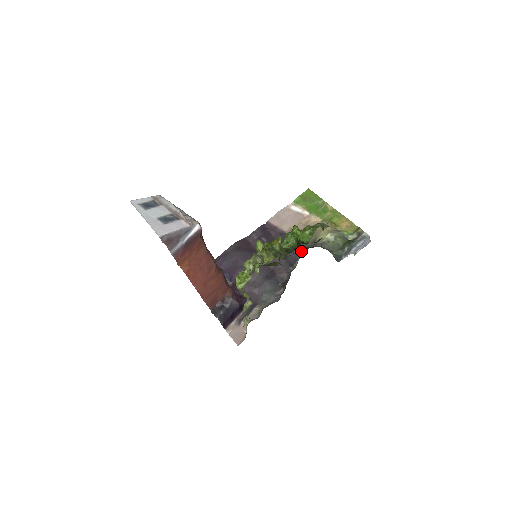
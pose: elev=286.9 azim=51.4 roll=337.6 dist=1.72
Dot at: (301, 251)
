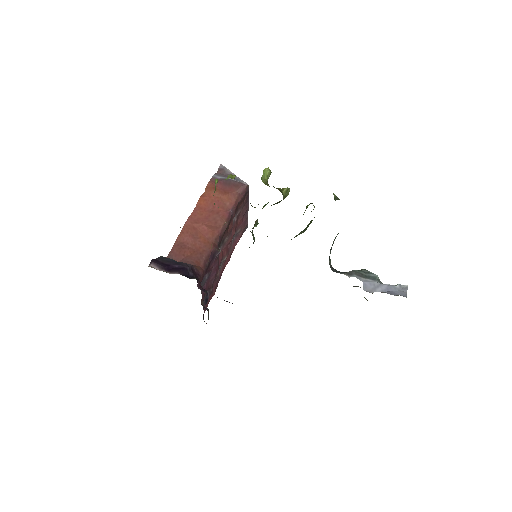
Dot at: occluded
